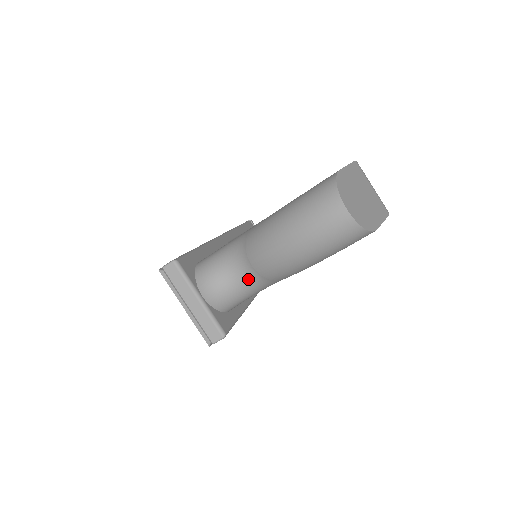
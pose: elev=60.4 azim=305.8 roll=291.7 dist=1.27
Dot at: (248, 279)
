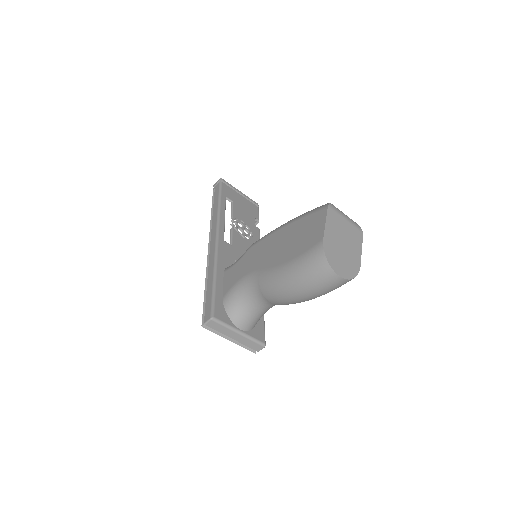
Dot at: (269, 306)
